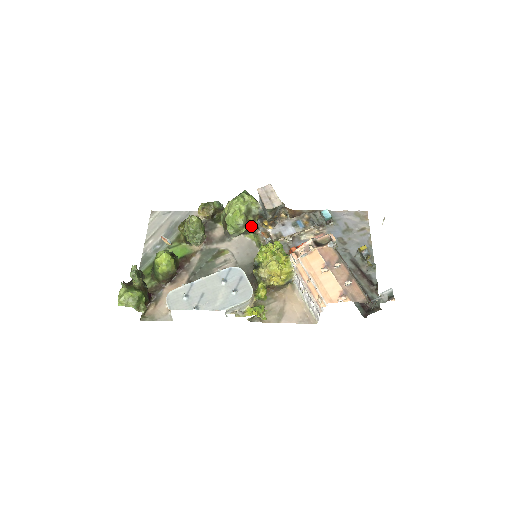
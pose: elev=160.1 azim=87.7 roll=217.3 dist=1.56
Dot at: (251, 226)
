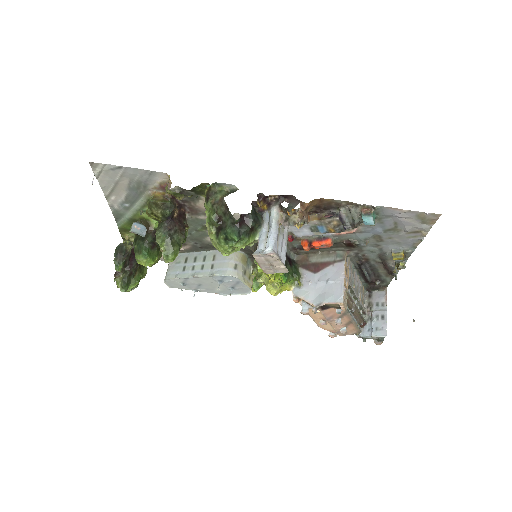
Dot at: occluded
